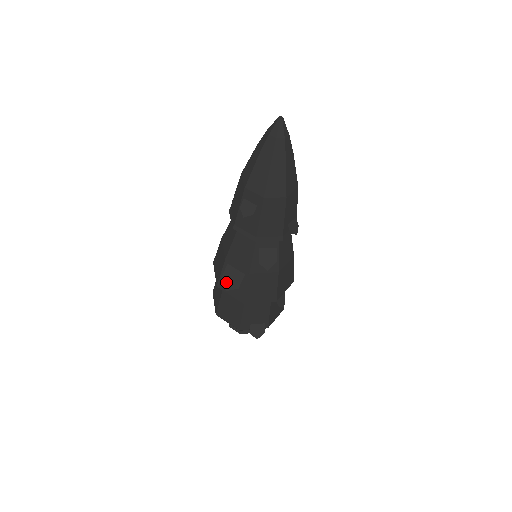
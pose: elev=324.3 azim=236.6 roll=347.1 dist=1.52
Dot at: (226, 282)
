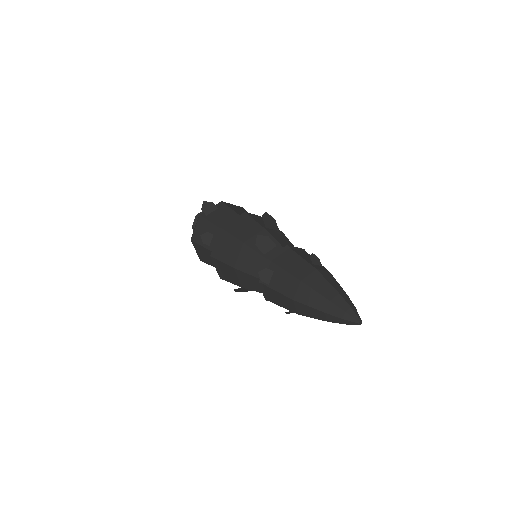
Dot at: (237, 291)
